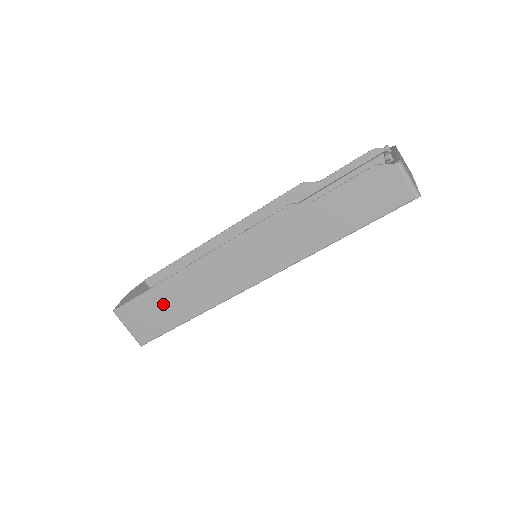
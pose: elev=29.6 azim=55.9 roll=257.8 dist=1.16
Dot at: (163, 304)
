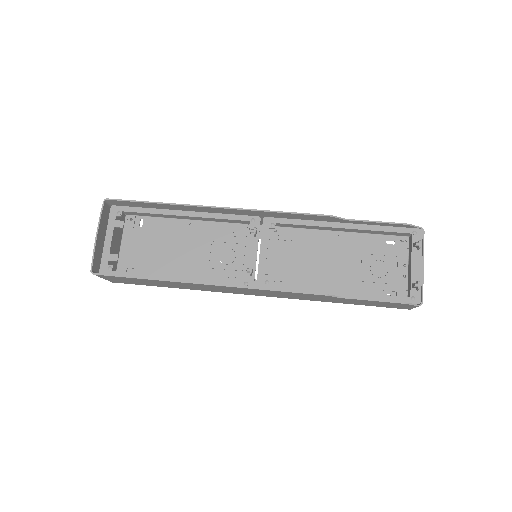
Dot at: (155, 283)
